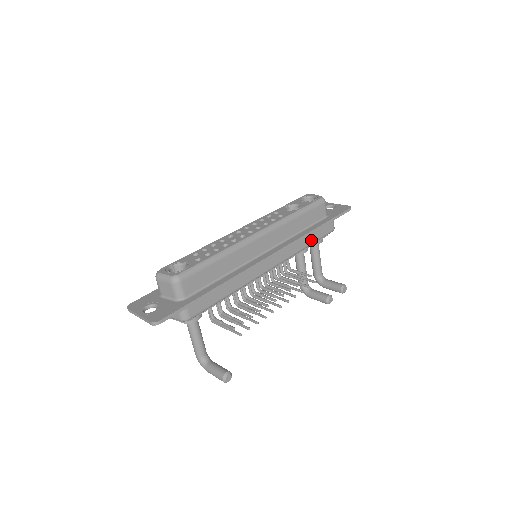
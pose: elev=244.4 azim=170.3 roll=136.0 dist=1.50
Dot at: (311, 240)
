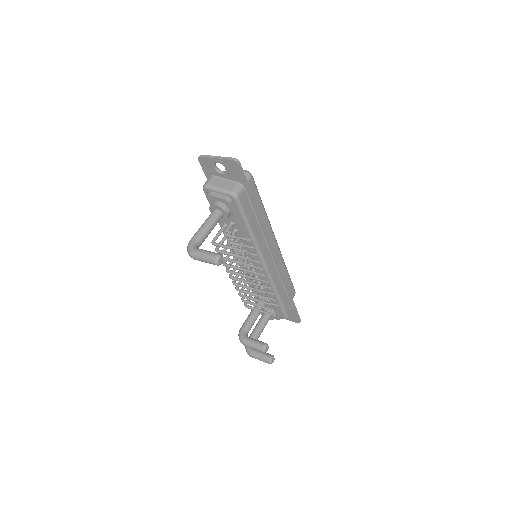
Dot at: (282, 296)
